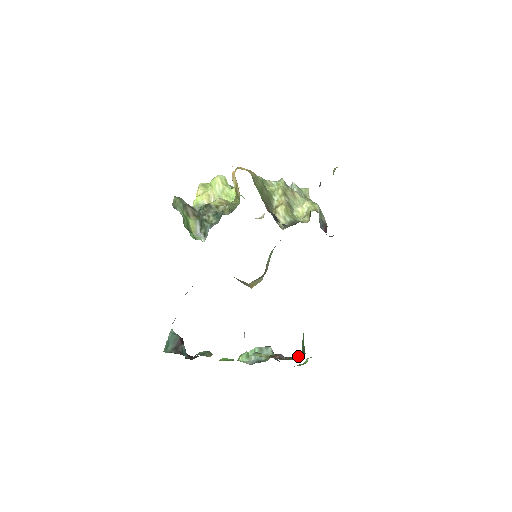
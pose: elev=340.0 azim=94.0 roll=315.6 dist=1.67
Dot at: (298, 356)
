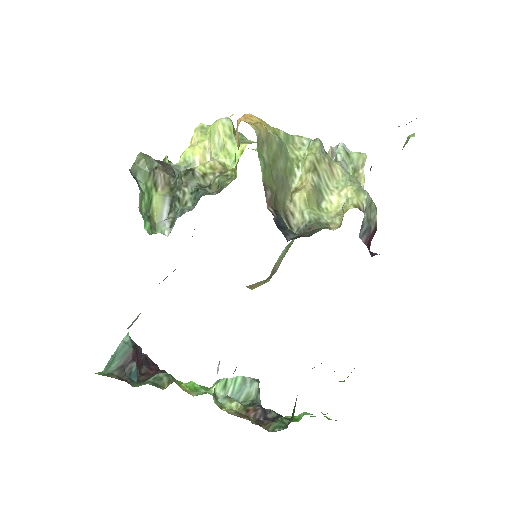
Dot at: (277, 427)
